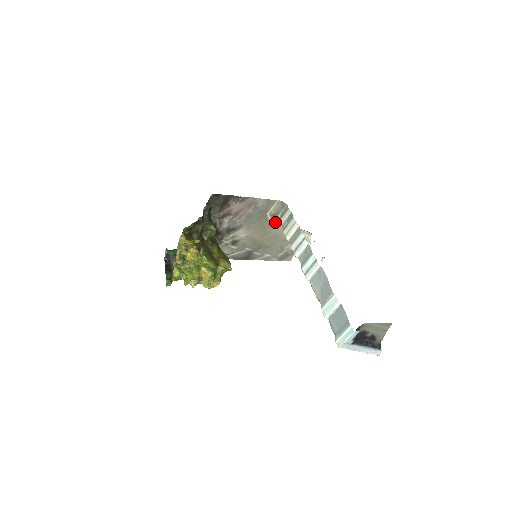
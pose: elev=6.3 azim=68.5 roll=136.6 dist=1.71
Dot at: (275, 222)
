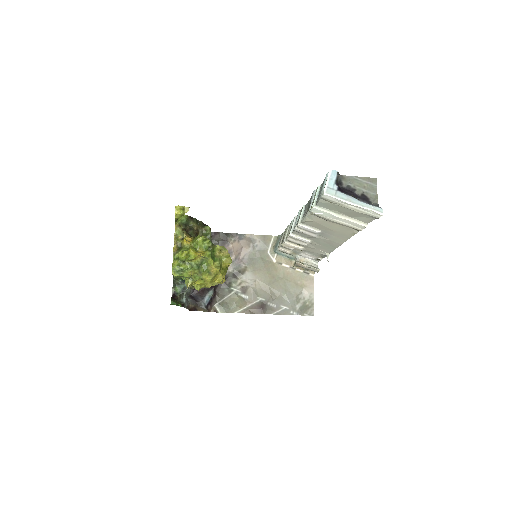
Dot at: (279, 262)
